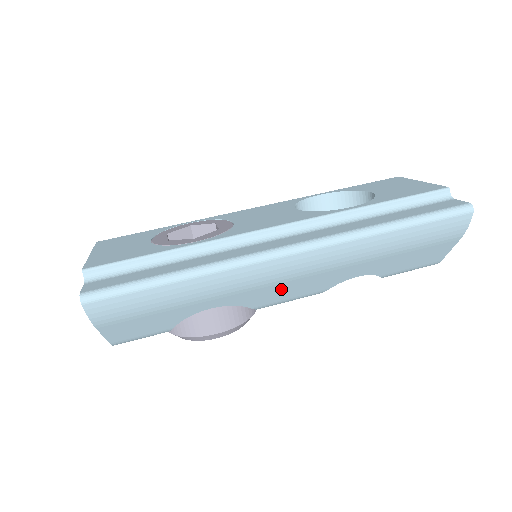
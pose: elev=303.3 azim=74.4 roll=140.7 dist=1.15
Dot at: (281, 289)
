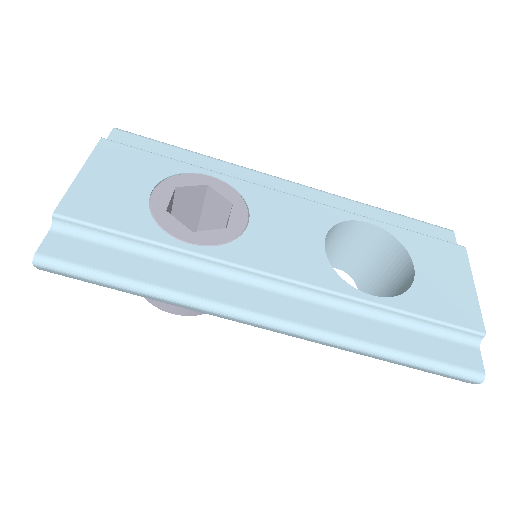
Dot at: occluded
